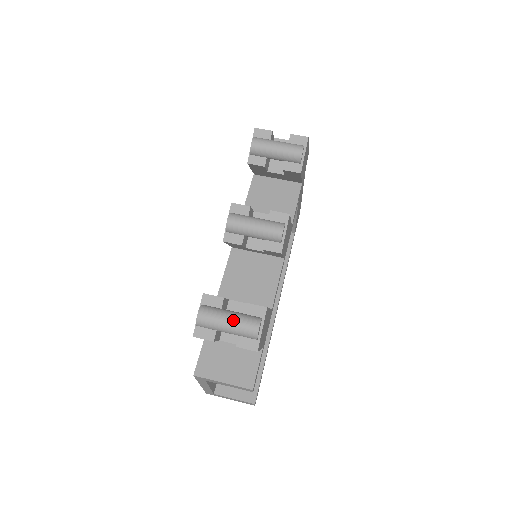
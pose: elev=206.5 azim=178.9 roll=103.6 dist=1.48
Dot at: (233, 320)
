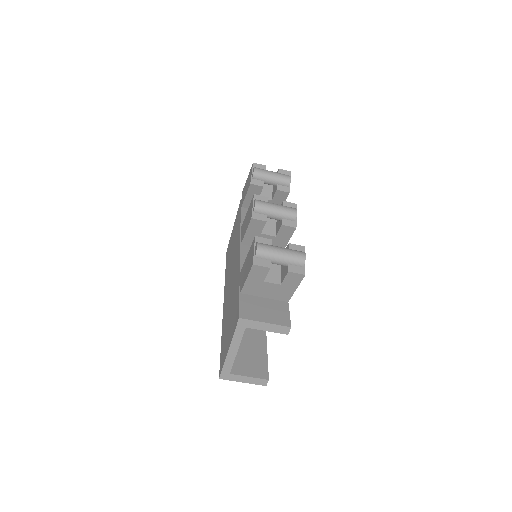
Dot at: (285, 250)
